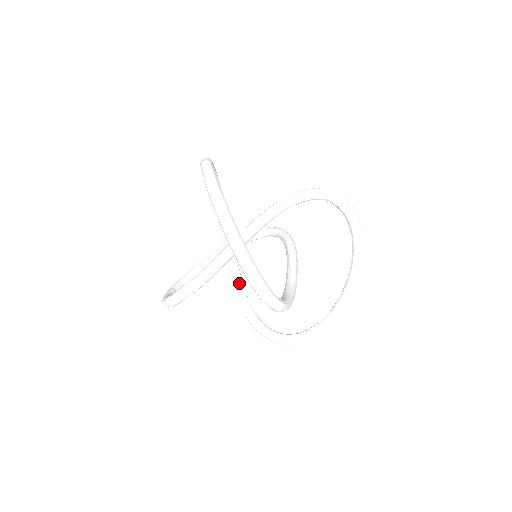
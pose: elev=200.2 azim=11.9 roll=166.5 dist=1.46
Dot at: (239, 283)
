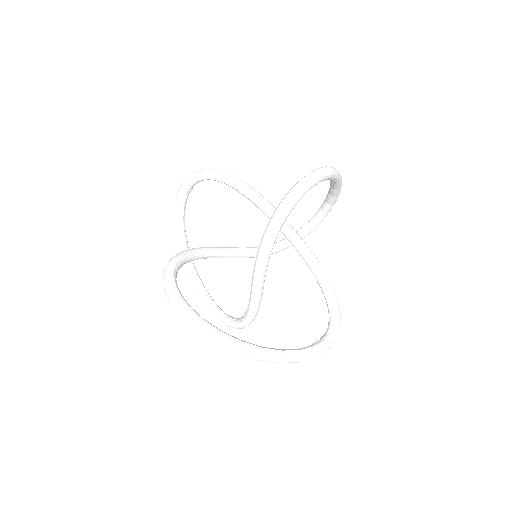
Dot at: (246, 255)
